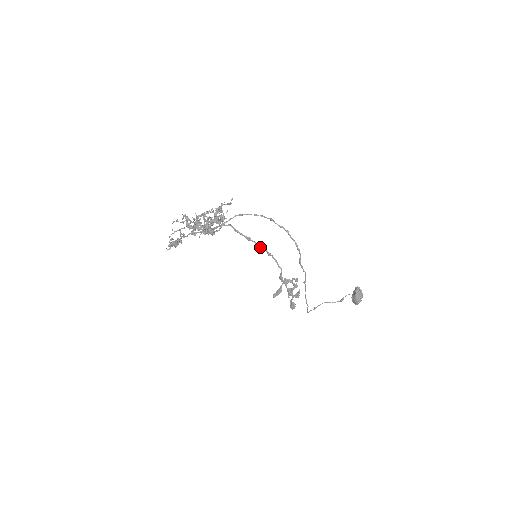
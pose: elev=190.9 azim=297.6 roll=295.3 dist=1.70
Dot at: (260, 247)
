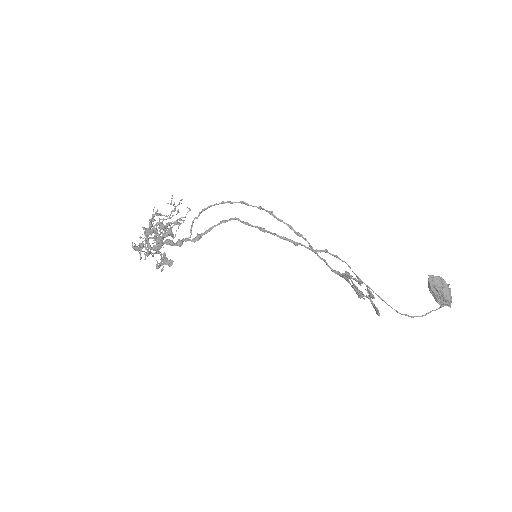
Dot at: (279, 237)
